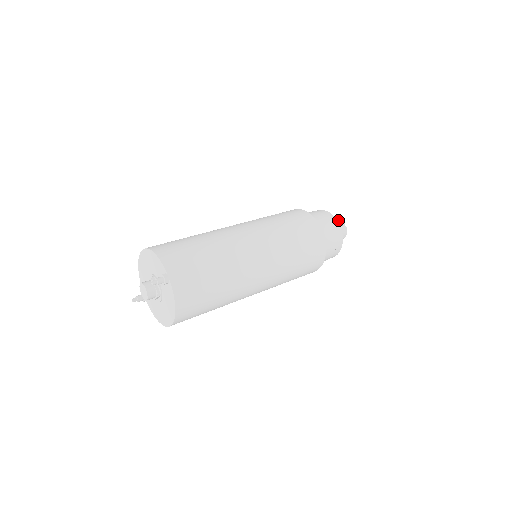
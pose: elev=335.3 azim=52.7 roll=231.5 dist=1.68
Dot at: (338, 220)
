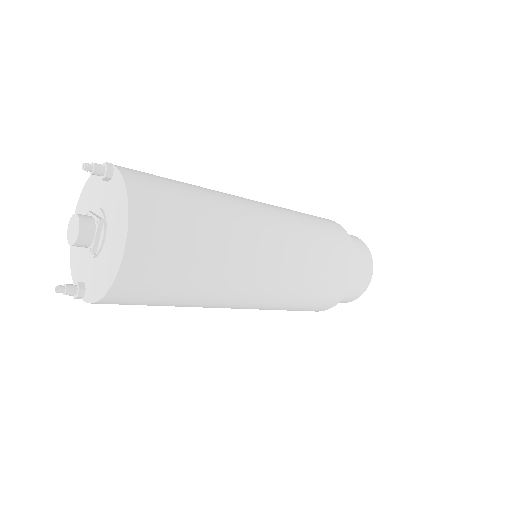
Dot at: occluded
